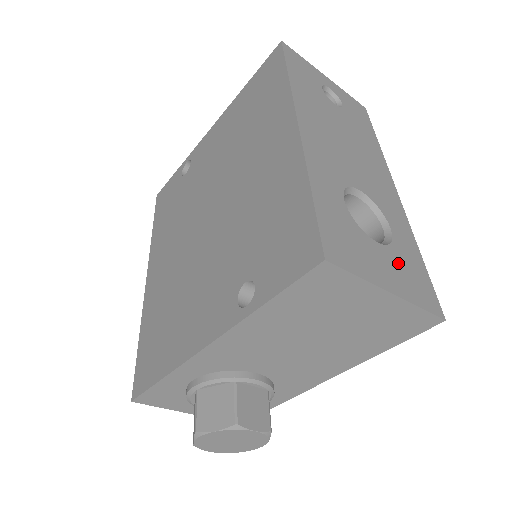
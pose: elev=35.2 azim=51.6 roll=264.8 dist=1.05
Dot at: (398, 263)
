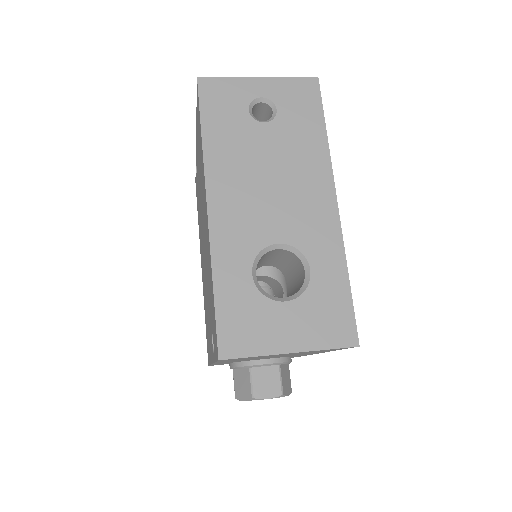
Dot at: (309, 311)
